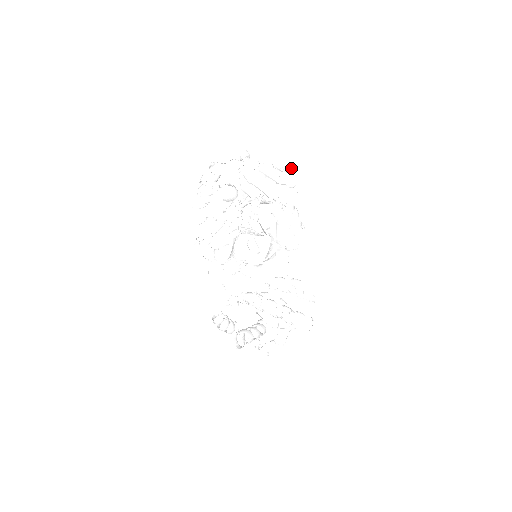
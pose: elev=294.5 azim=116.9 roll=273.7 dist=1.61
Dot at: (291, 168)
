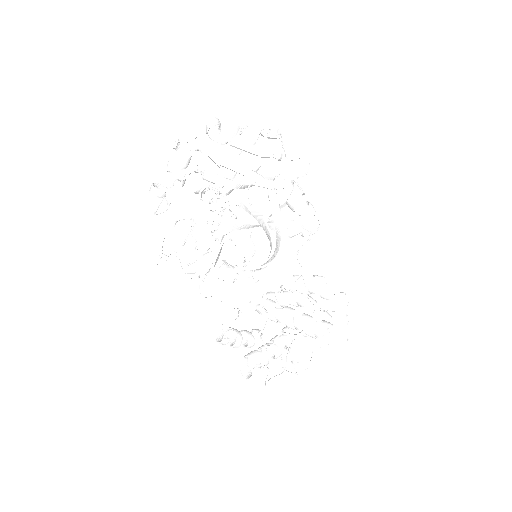
Dot at: (275, 131)
